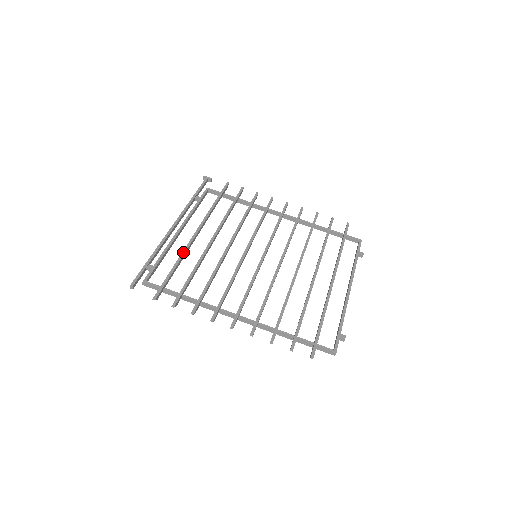
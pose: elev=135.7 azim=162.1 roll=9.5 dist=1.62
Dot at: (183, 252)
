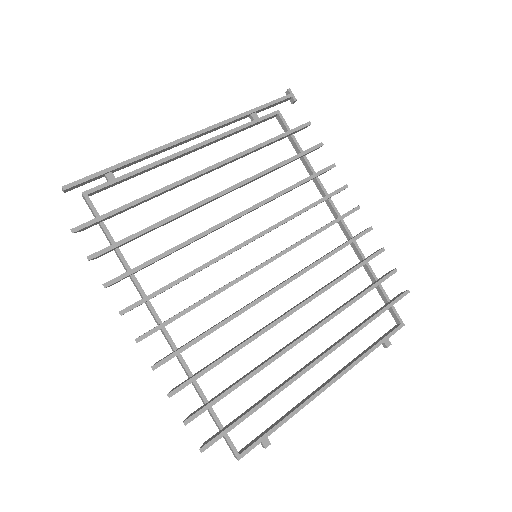
Dot at: (167, 187)
